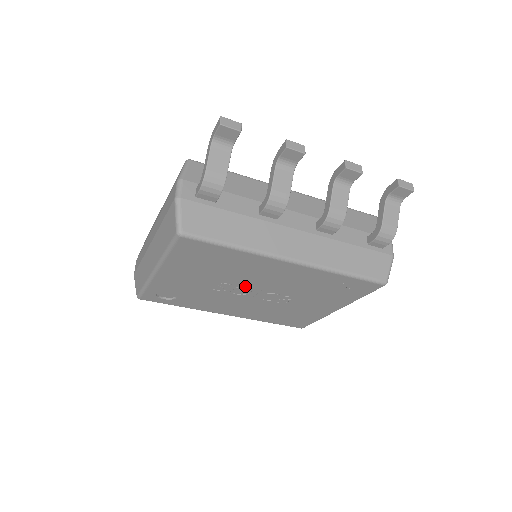
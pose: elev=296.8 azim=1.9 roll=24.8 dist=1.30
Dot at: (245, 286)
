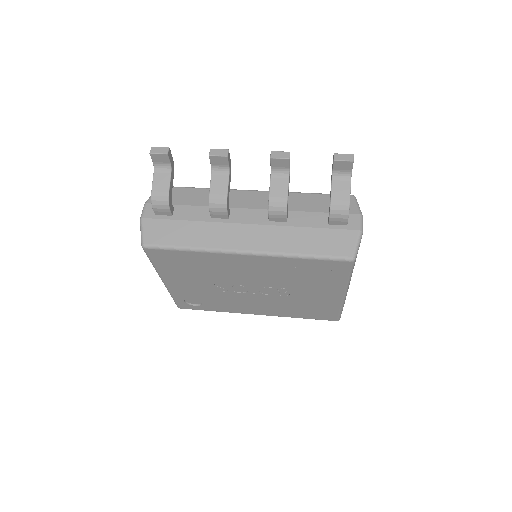
Dot at: (237, 284)
